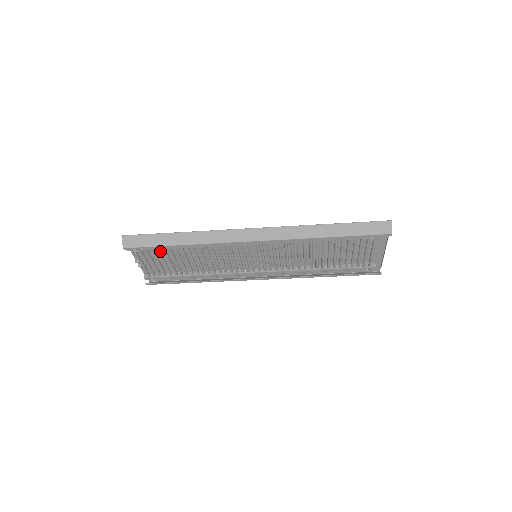
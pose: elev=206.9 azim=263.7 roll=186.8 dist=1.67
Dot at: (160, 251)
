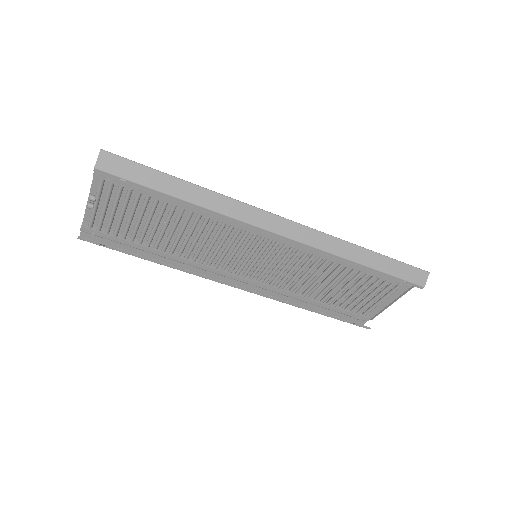
Dot at: (140, 197)
